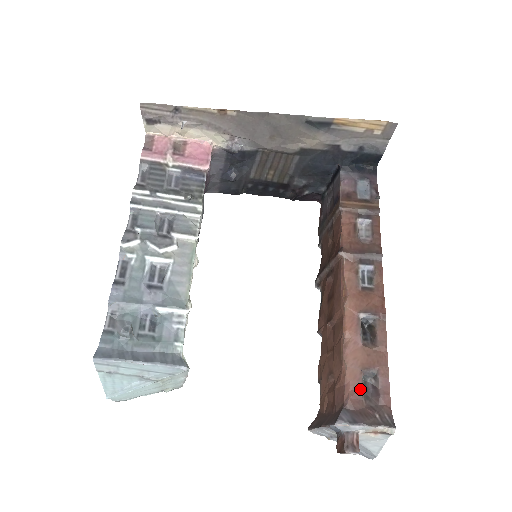
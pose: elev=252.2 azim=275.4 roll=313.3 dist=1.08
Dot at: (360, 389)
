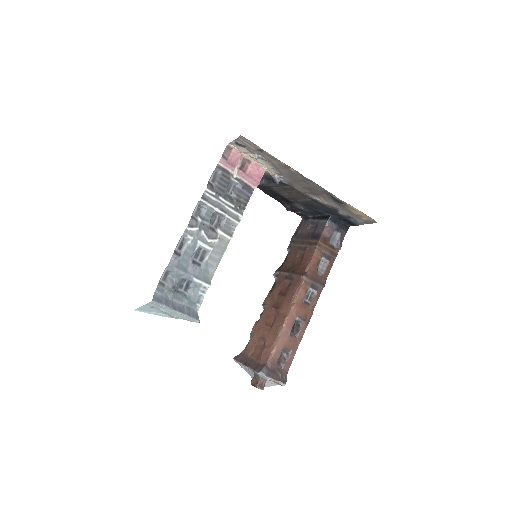
Dot at: (278, 358)
